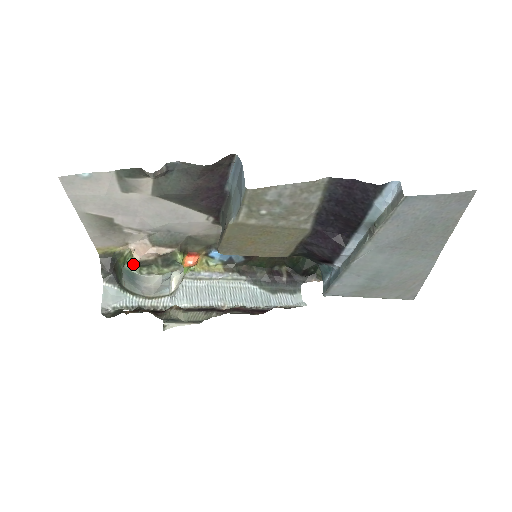
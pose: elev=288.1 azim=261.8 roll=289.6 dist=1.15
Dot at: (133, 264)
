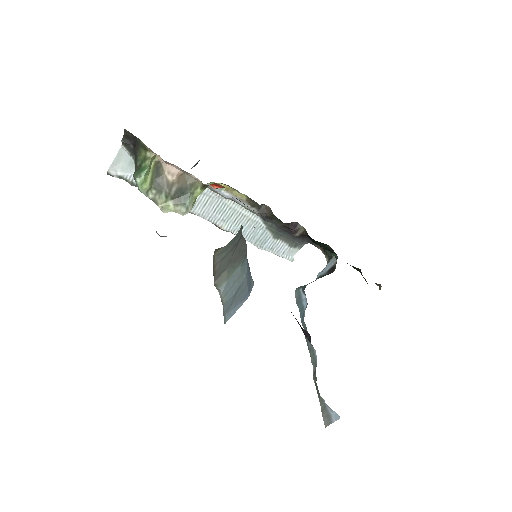
Dot at: (145, 182)
